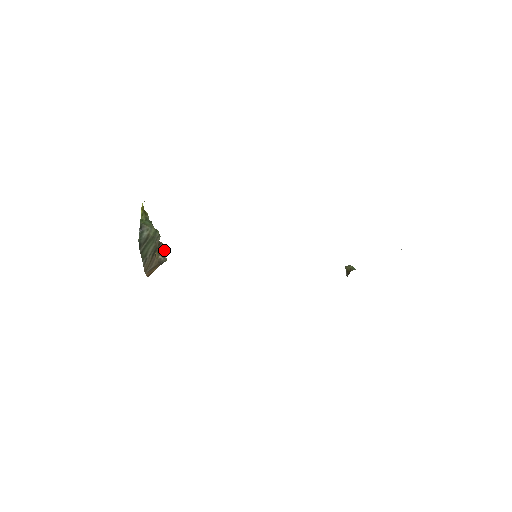
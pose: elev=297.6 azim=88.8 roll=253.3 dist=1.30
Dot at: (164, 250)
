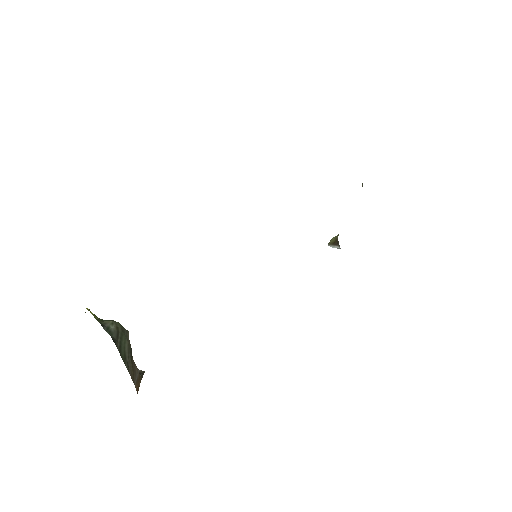
Dot at: occluded
